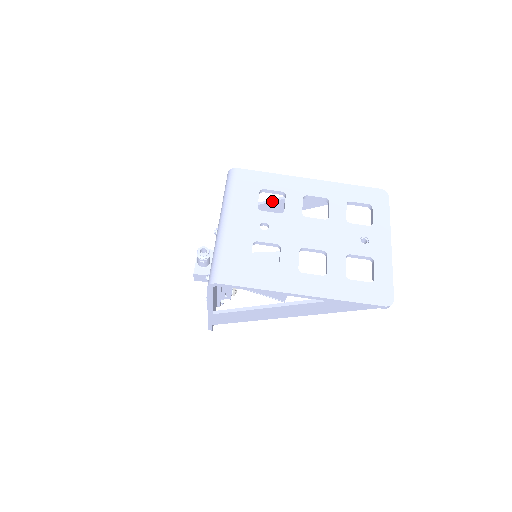
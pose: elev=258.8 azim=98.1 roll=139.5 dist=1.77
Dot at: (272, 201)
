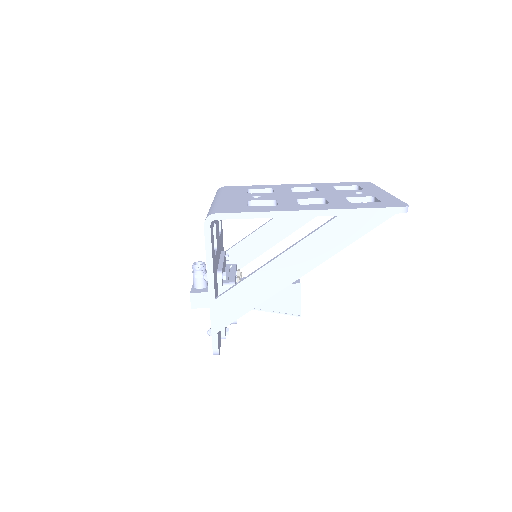
Dot at: (263, 225)
